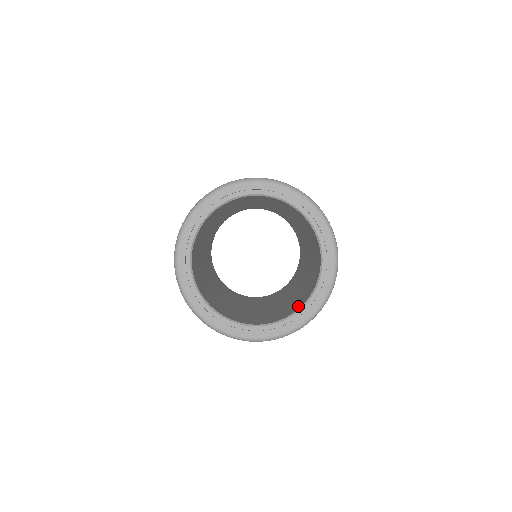
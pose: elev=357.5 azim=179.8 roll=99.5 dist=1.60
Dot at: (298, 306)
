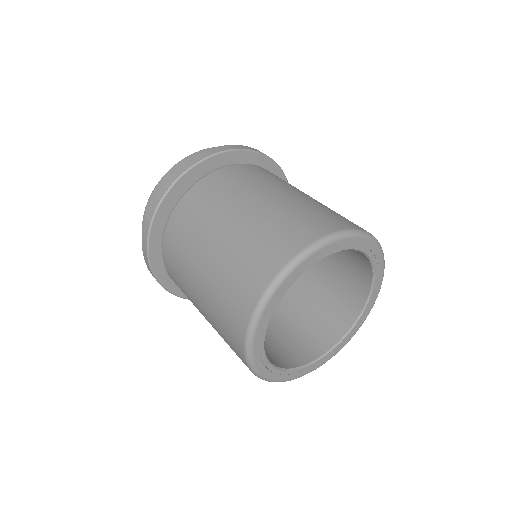
Dot at: (296, 359)
